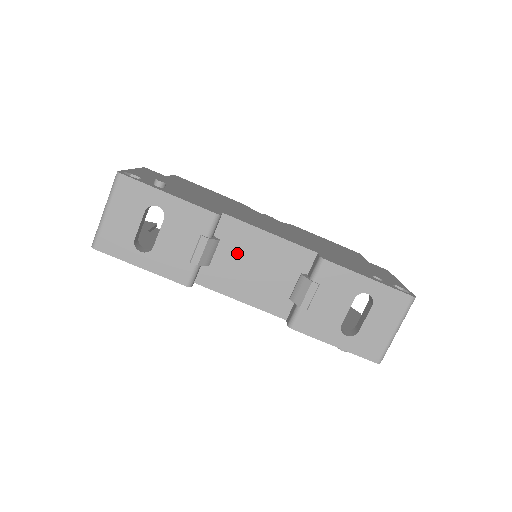
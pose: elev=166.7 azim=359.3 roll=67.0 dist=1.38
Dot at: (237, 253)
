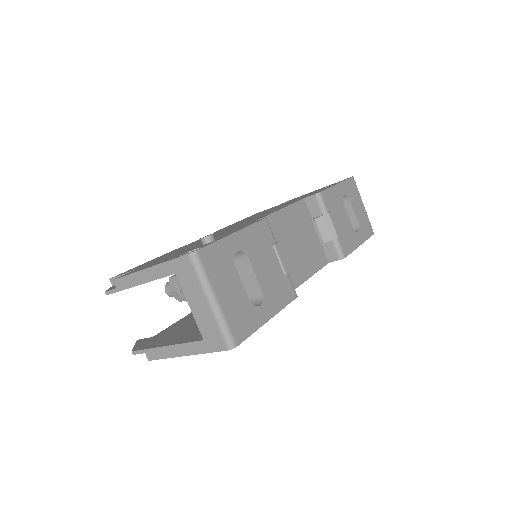
Dot at: (281, 245)
